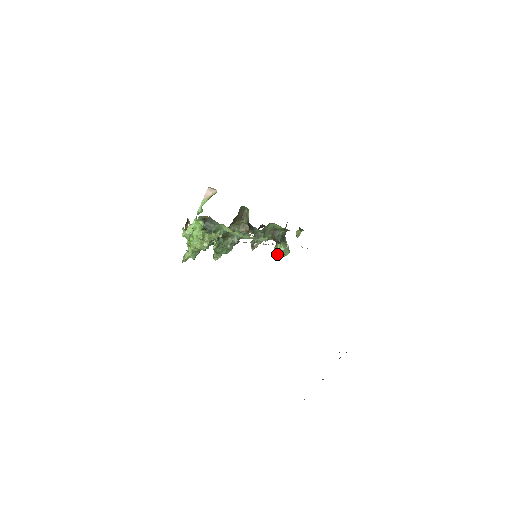
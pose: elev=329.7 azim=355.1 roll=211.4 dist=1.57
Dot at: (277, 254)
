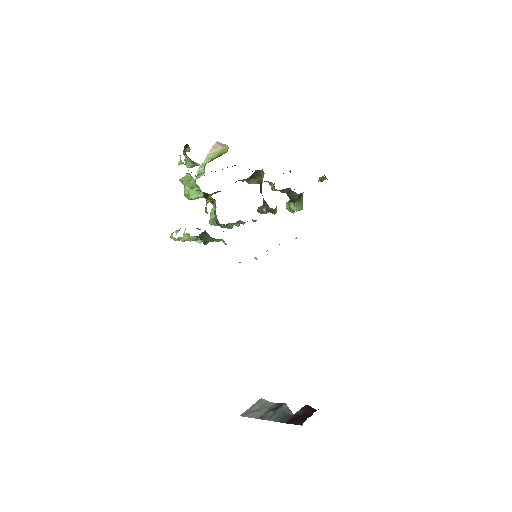
Dot at: (288, 208)
